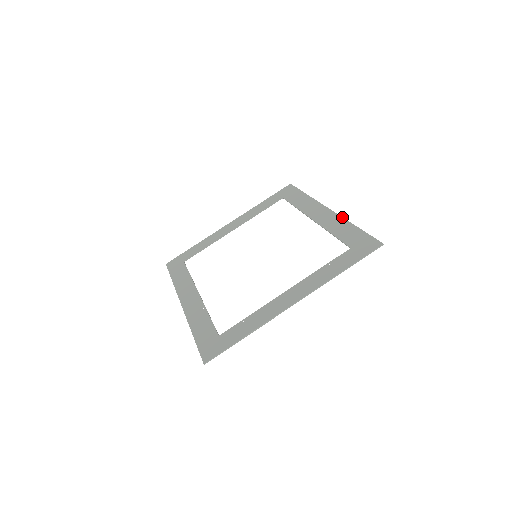
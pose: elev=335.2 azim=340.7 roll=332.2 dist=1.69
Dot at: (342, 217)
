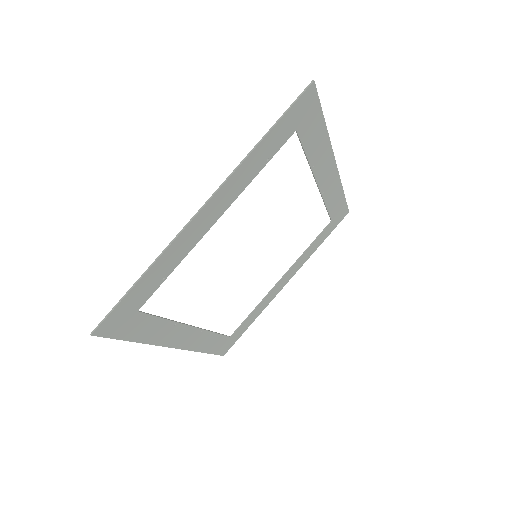
Dot at: (329, 144)
